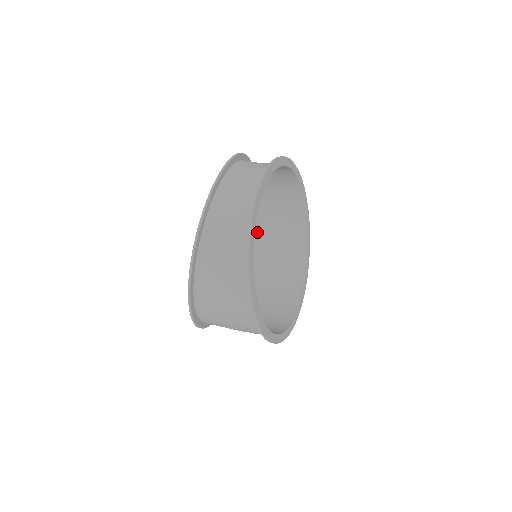
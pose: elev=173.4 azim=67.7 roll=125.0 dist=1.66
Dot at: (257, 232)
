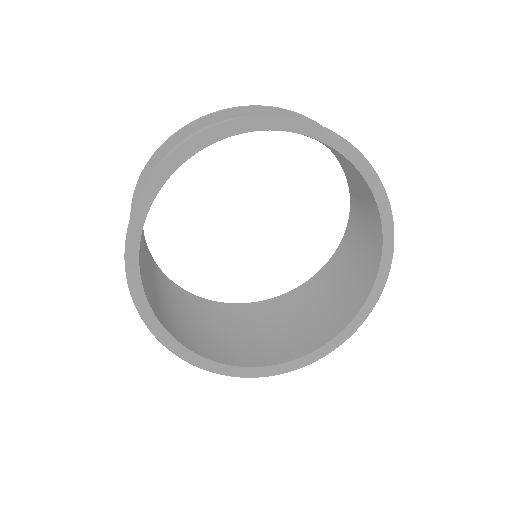
Dot at: (328, 274)
